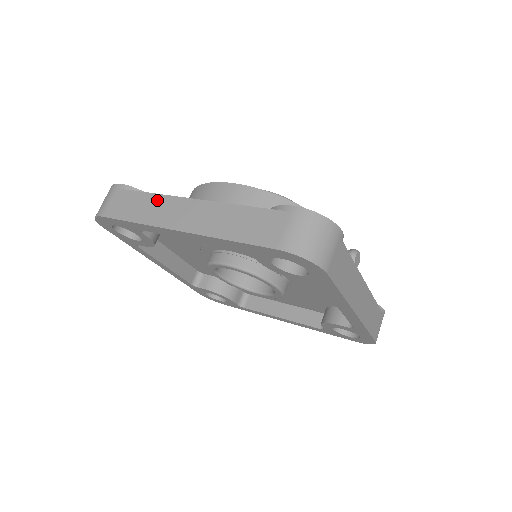
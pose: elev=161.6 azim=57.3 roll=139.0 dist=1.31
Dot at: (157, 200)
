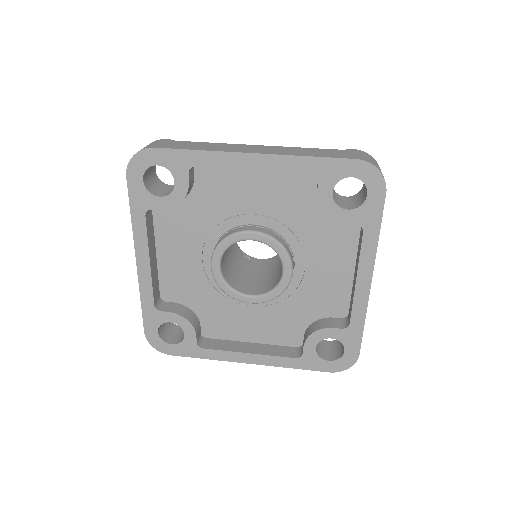
Dot at: (218, 144)
